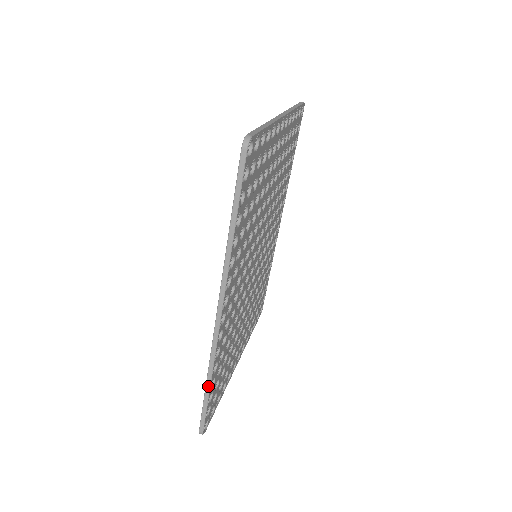
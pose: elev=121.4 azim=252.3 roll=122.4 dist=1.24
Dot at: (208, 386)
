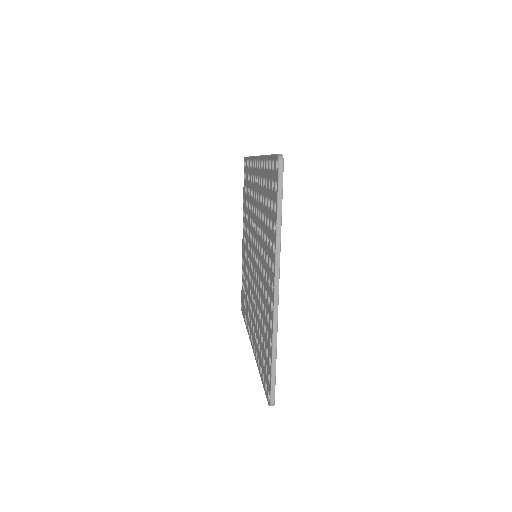
Dot at: occluded
